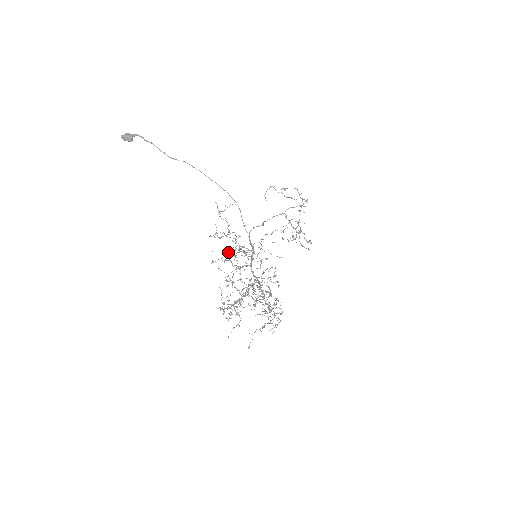
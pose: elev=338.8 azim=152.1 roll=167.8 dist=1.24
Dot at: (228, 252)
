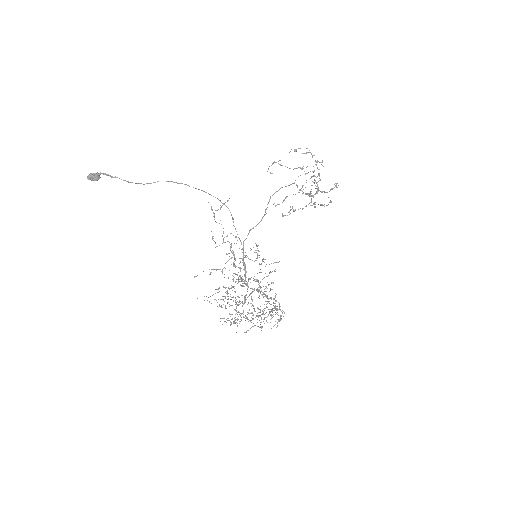
Dot at: occluded
